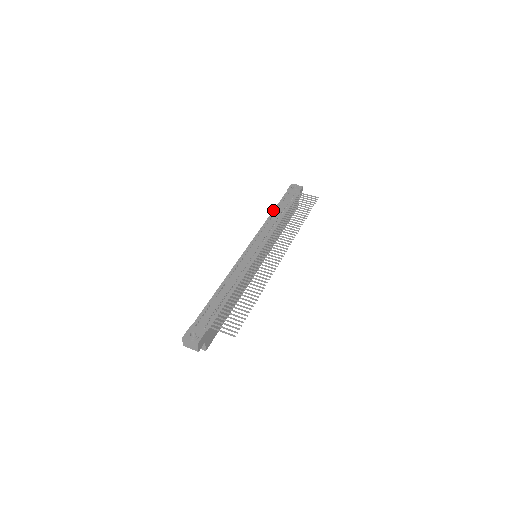
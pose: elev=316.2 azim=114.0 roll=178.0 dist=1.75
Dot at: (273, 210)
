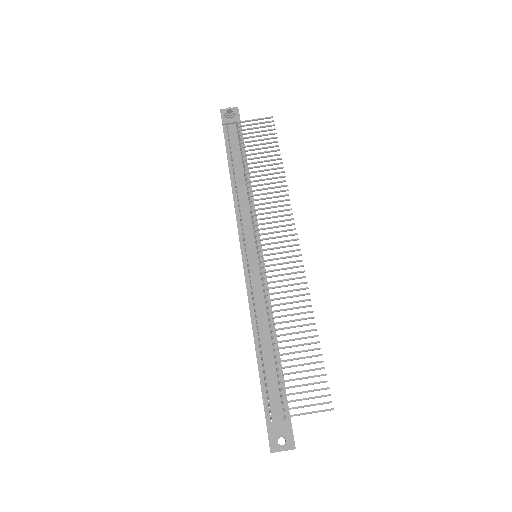
Dot at: occluded
